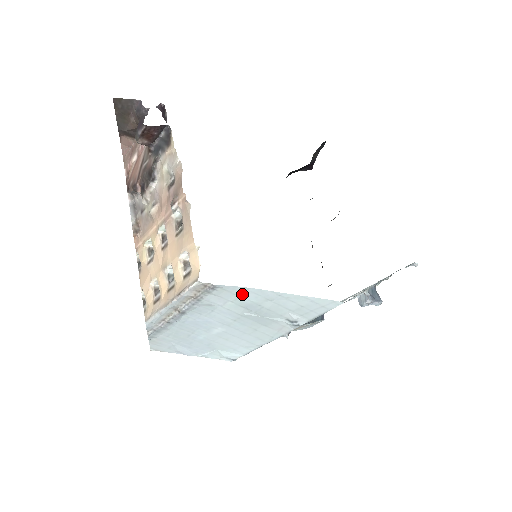
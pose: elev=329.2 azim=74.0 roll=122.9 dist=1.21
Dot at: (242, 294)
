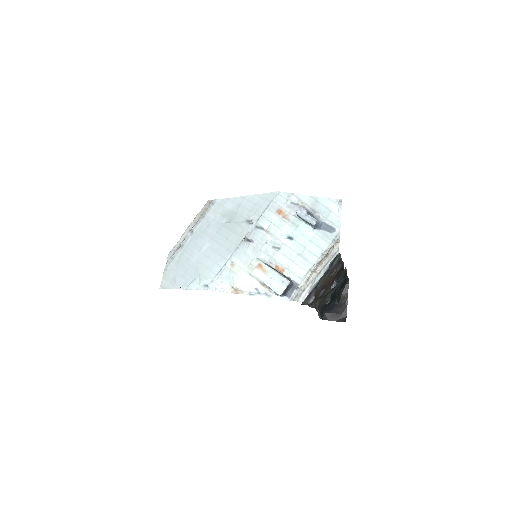
Dot at: (226, 205)
